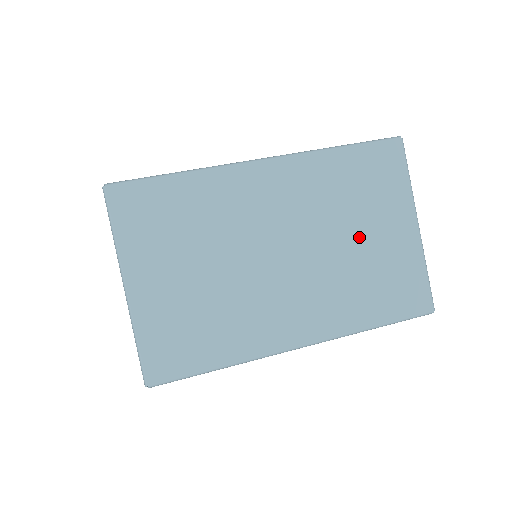
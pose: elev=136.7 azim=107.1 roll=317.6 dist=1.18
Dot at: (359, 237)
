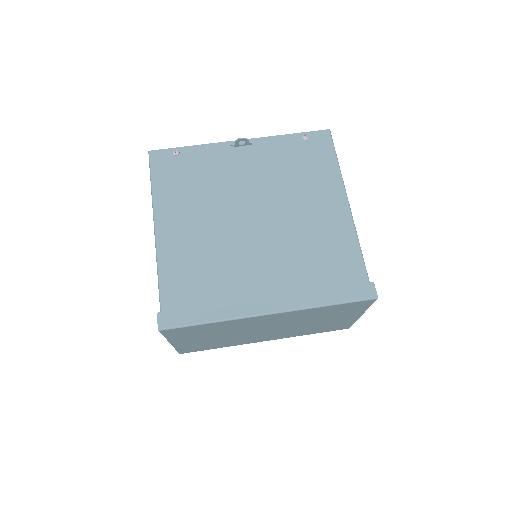
Dot at: (319, 322)
